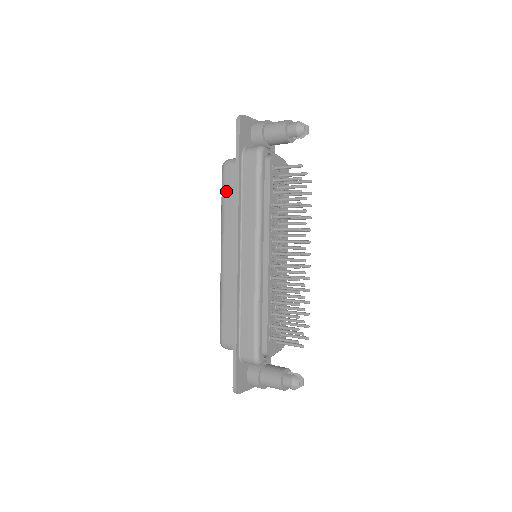
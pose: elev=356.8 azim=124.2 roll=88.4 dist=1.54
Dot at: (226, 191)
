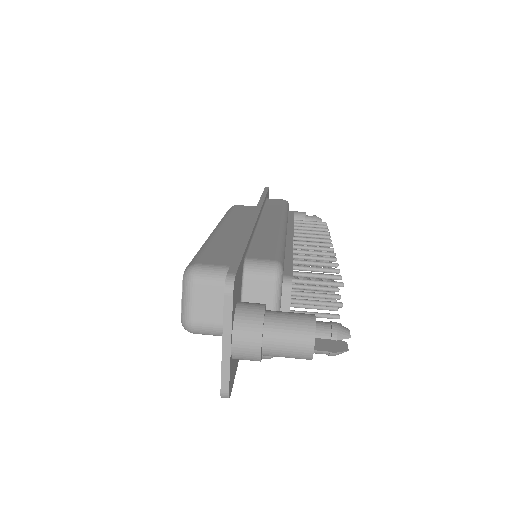
Dot at: occluded
